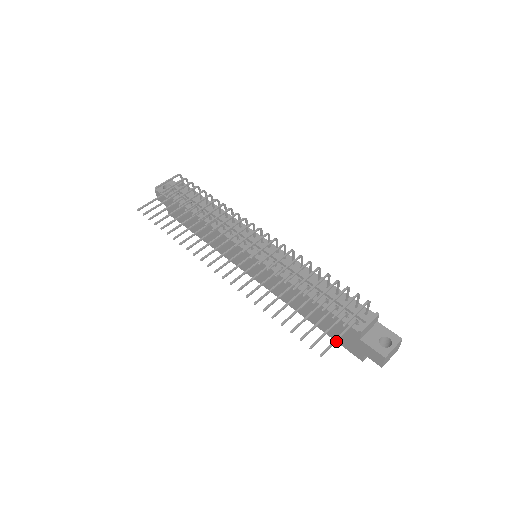
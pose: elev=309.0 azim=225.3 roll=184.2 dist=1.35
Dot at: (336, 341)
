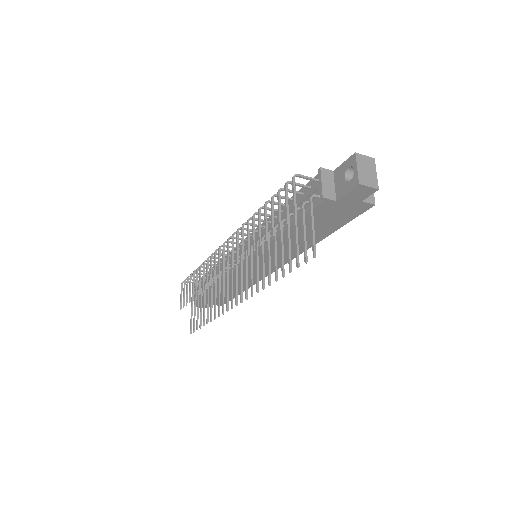
Dot at: (312, 232)
